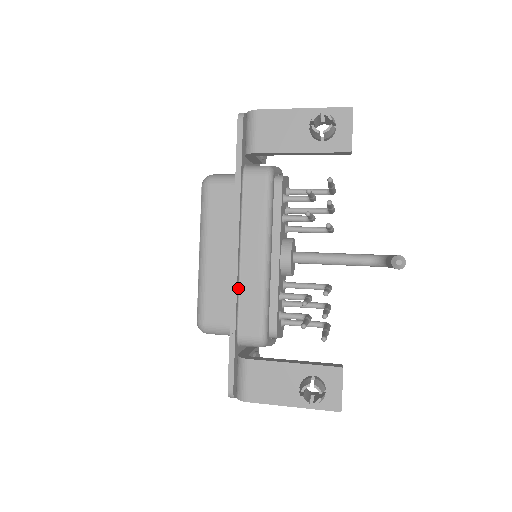
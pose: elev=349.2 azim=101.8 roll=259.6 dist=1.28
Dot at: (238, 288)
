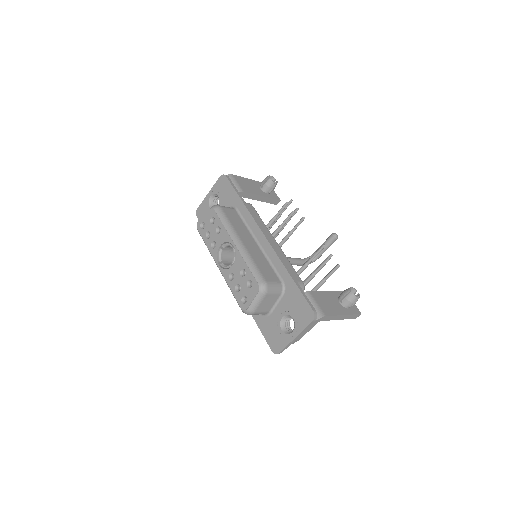
Dot at: occluded
